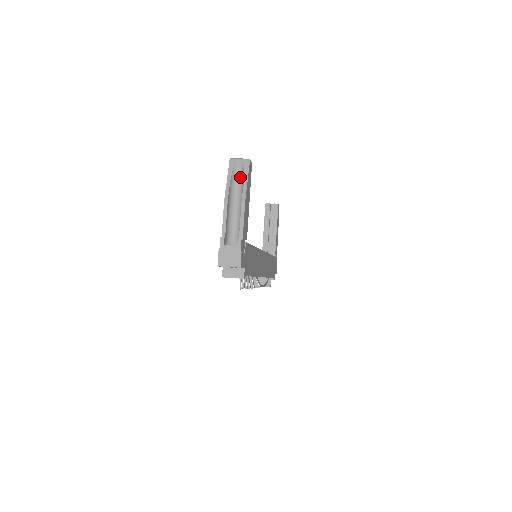
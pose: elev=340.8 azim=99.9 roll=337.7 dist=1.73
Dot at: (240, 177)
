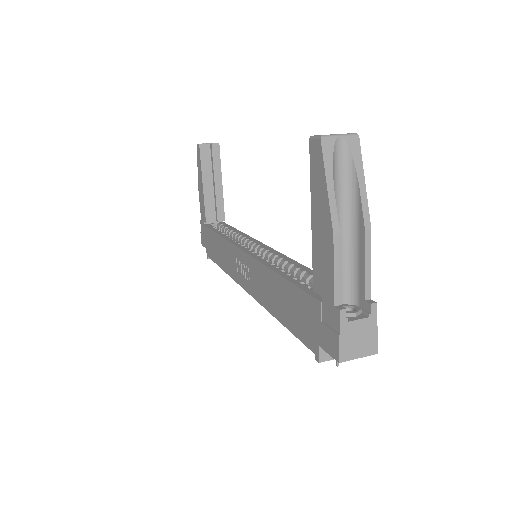
Dot at: (343, 175)
